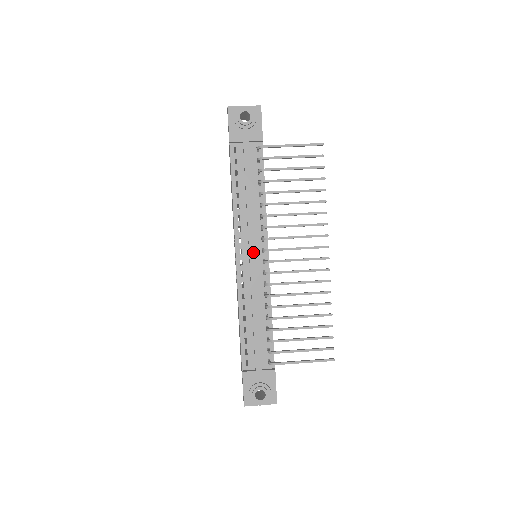
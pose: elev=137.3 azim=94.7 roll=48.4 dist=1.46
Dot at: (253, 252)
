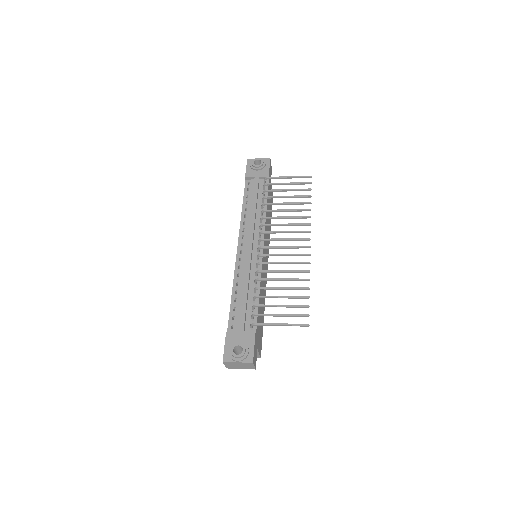
Dot at: (251, 243)
